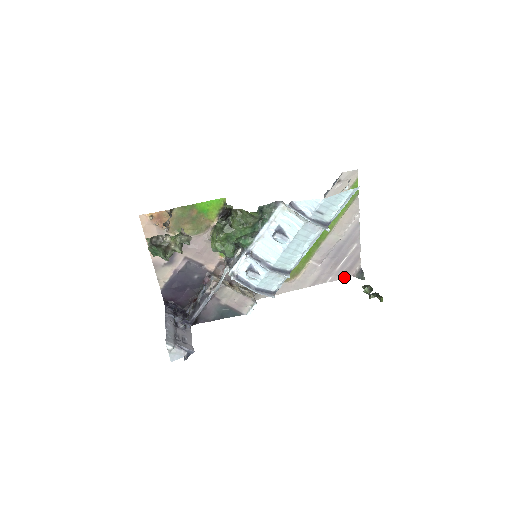
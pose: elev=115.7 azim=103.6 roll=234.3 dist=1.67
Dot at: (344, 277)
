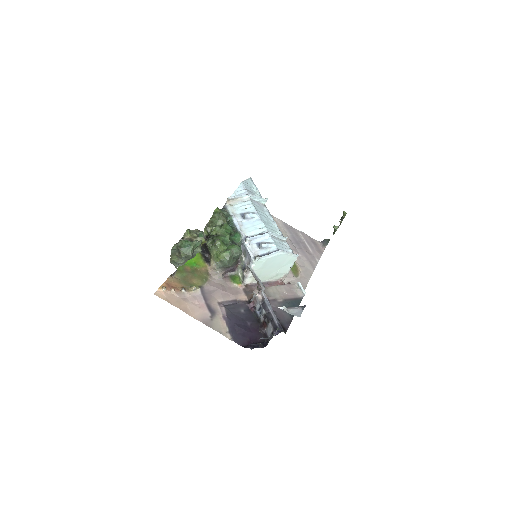
Dot at: (321, 253)
